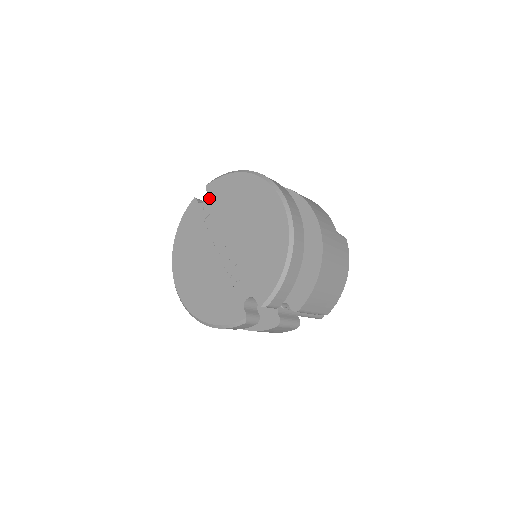
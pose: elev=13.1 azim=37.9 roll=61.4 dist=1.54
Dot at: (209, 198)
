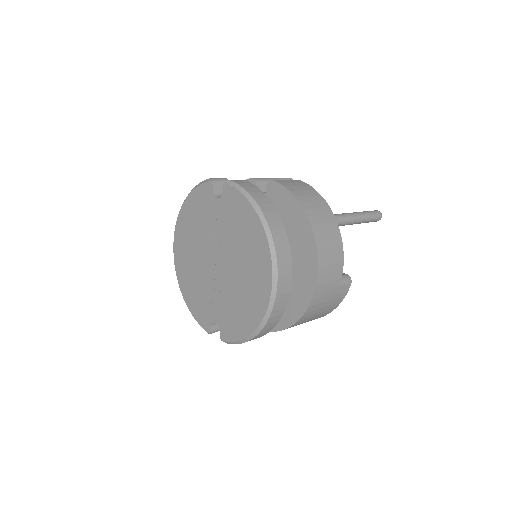
Dot at: (222, 200)
